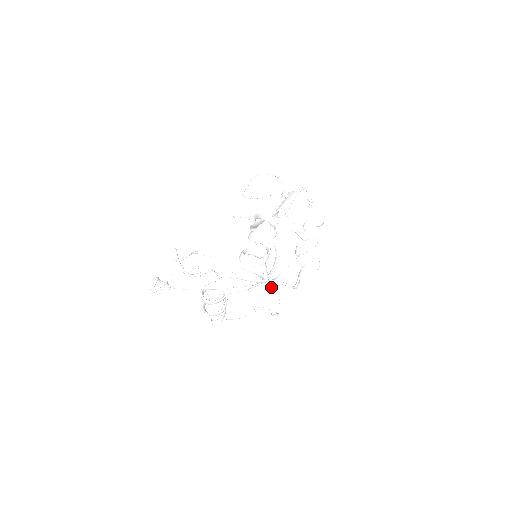
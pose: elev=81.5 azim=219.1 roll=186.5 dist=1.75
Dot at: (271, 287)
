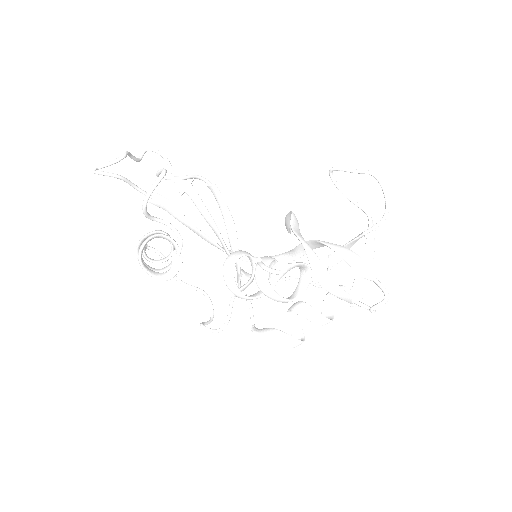
Dot at: (230, 306)
